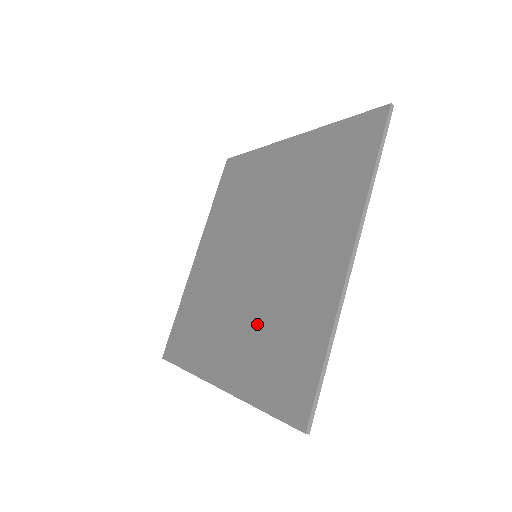
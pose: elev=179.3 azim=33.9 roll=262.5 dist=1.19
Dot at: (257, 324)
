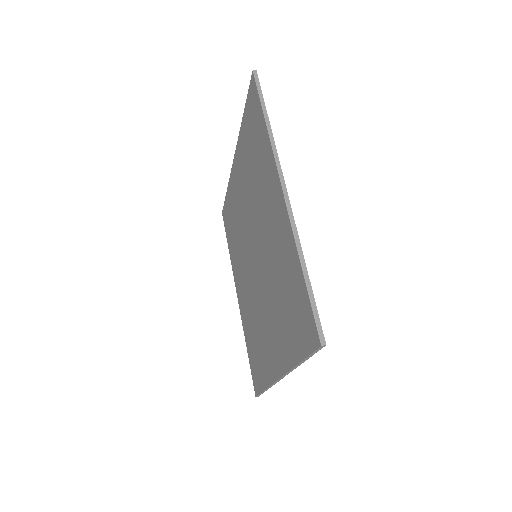
Dot at: (274, 301)
